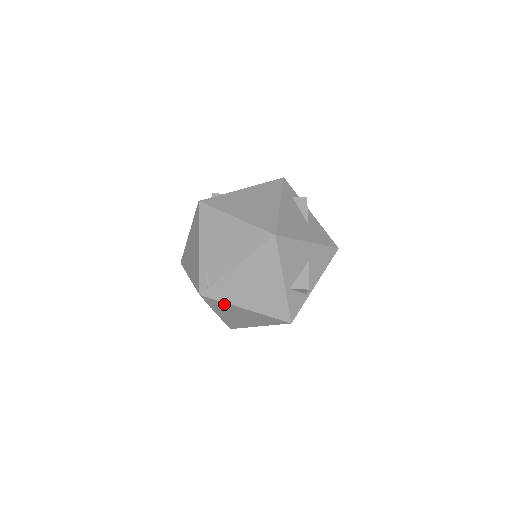
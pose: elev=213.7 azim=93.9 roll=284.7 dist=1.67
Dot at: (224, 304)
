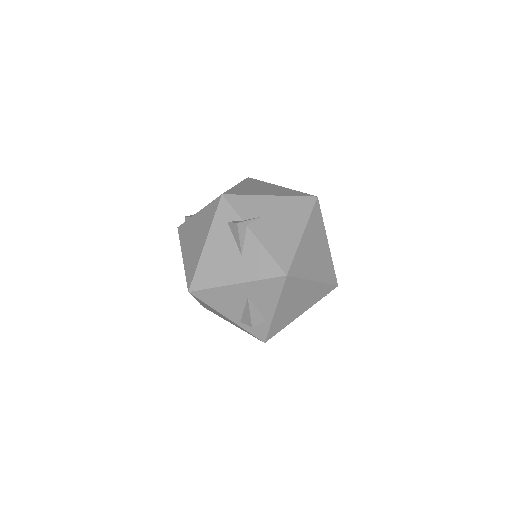
Dot at: occluded
